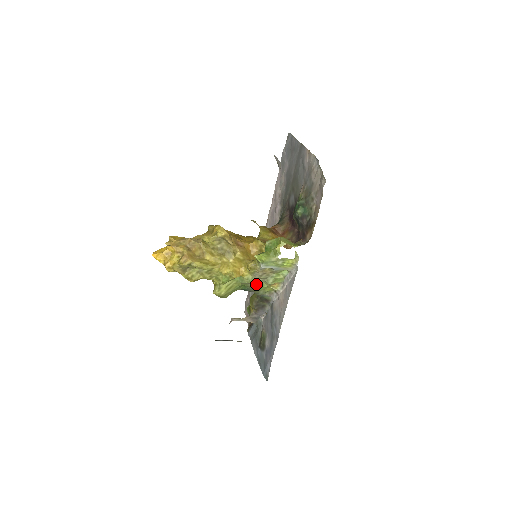
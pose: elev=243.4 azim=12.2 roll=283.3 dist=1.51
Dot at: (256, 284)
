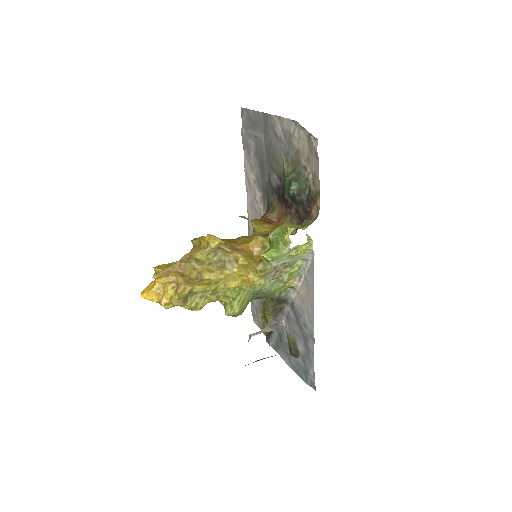
Dot at: (270, 287)
